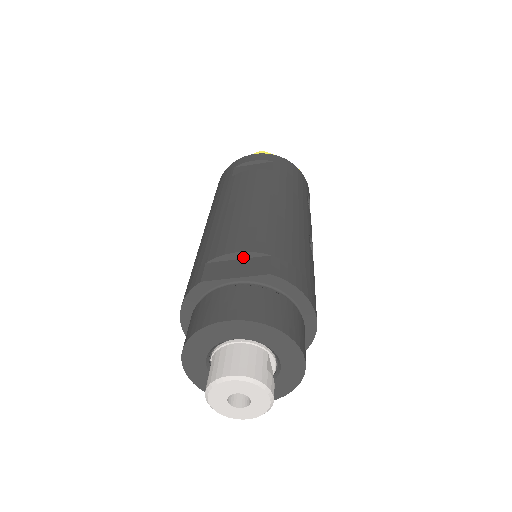
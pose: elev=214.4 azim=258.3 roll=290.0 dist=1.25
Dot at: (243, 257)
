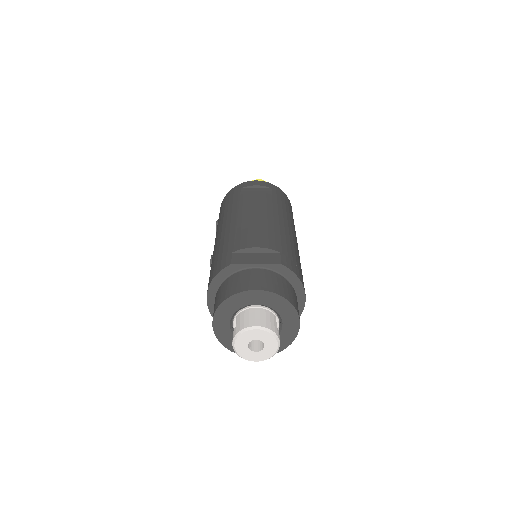
Dot at: (260, 251)
